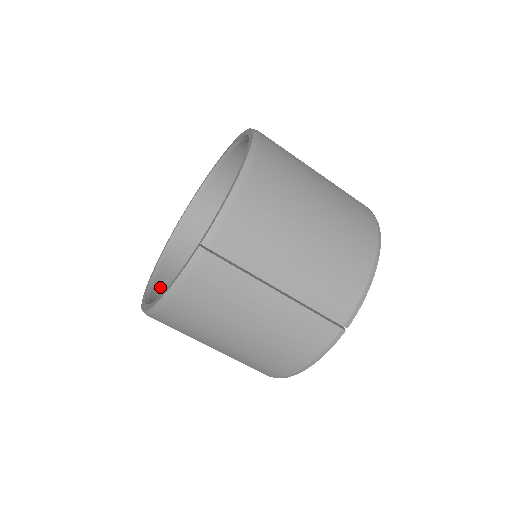
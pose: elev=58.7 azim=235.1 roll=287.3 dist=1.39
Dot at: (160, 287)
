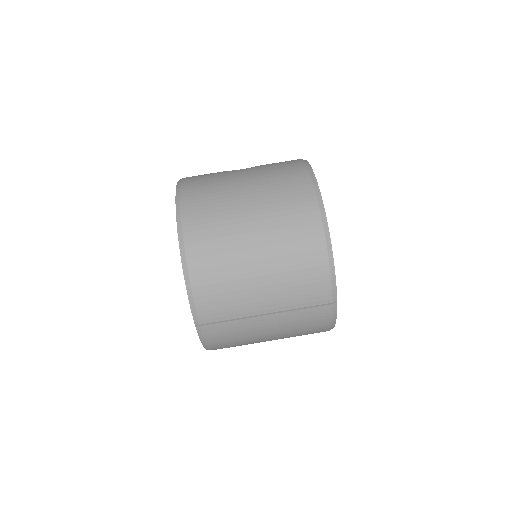
Dot at: occluded
